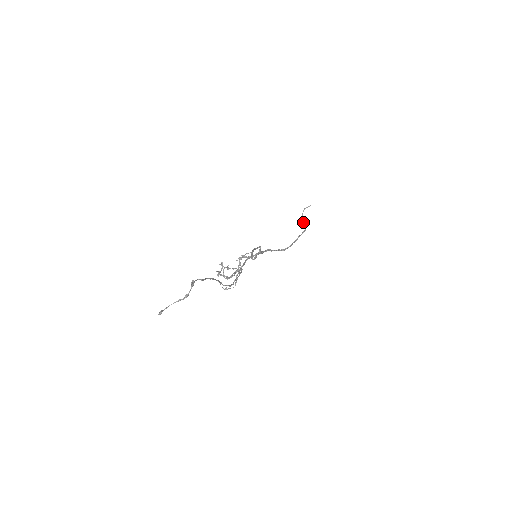
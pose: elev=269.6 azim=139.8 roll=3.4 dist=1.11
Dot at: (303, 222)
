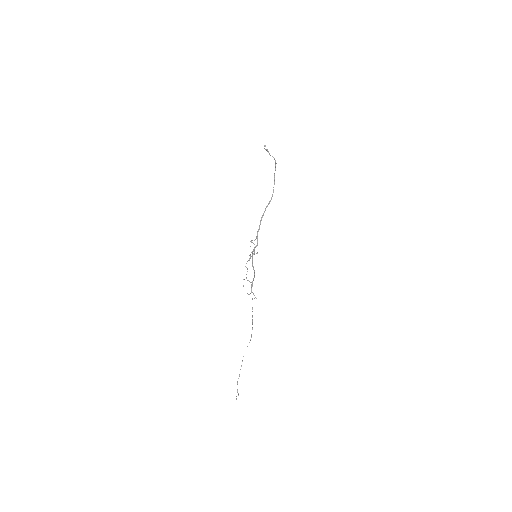
Dot at: occluded
